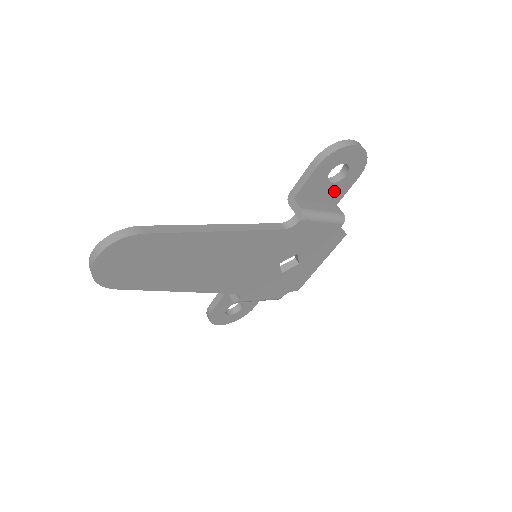
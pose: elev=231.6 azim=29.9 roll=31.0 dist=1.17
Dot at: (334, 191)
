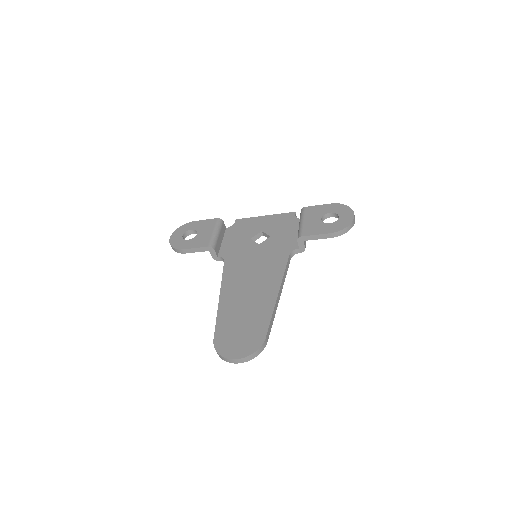
Dot at: occluded
